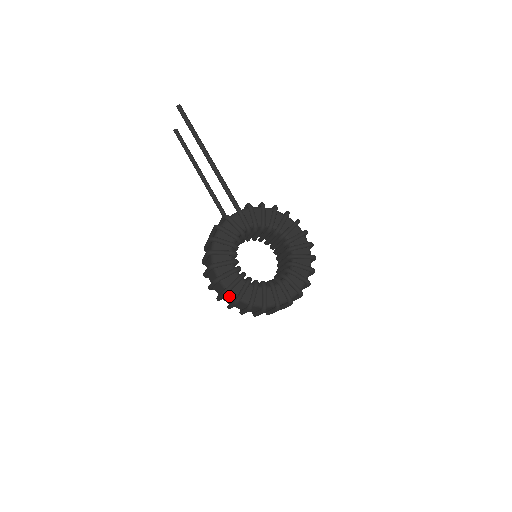
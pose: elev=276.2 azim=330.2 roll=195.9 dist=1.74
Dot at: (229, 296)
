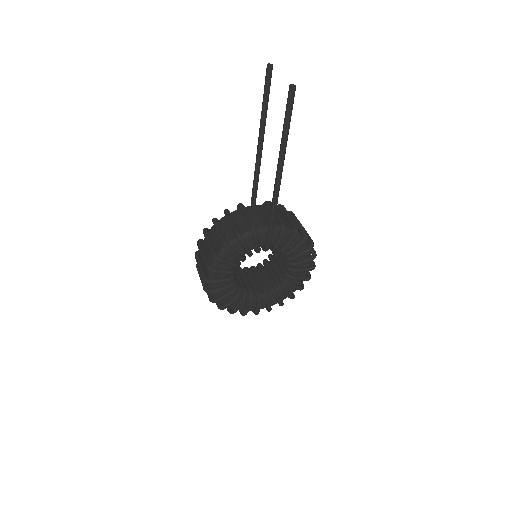
Dot at: occluded
